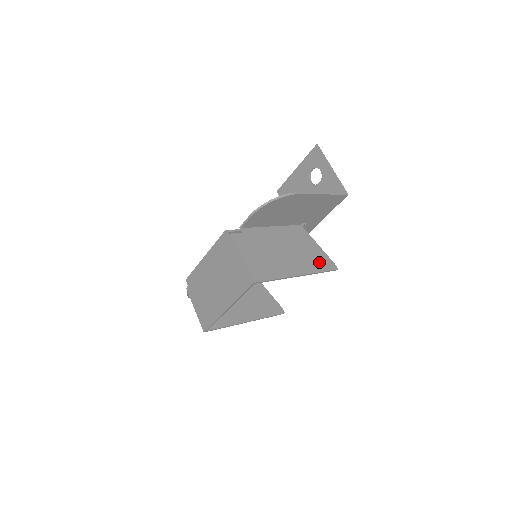
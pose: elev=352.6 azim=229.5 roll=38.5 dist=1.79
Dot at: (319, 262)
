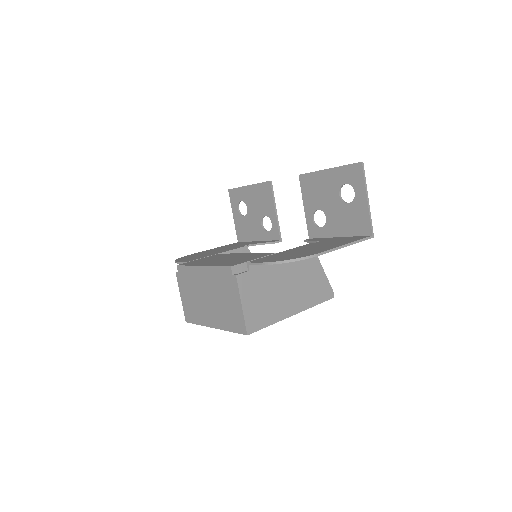
Dot at: (318, 293)
